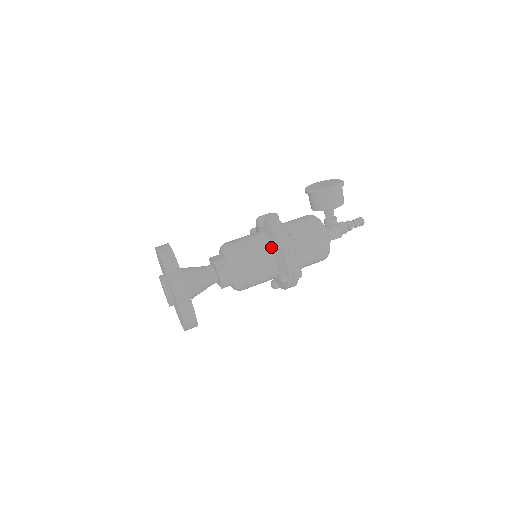
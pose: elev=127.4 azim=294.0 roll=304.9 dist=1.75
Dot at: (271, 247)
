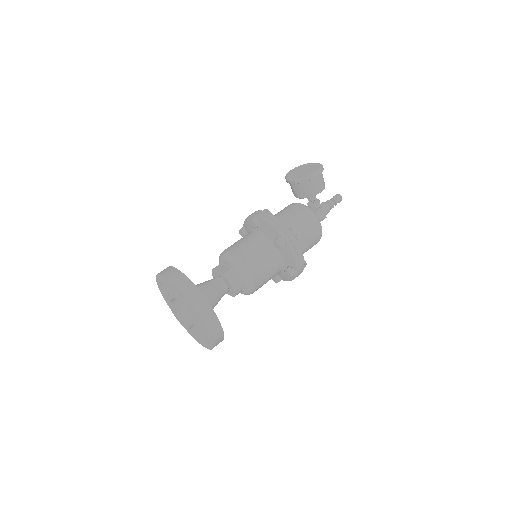
Dot at: (276, 246)
